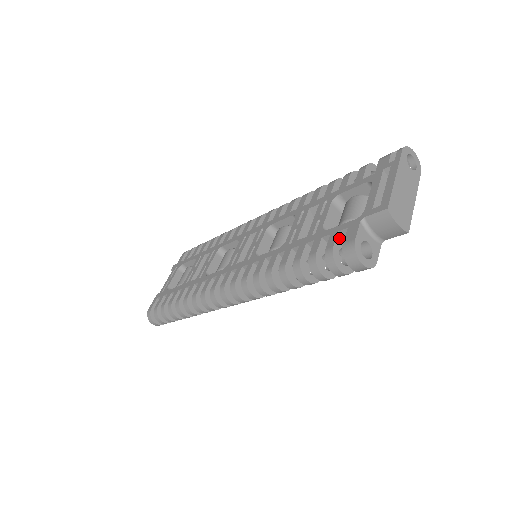
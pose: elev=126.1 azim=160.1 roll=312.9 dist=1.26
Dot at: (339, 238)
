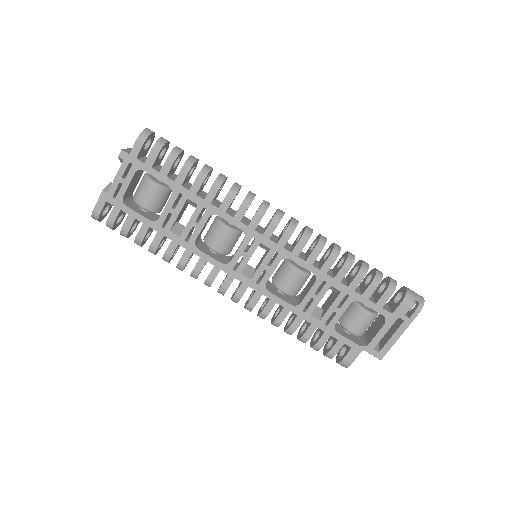
Dot at: occluded
